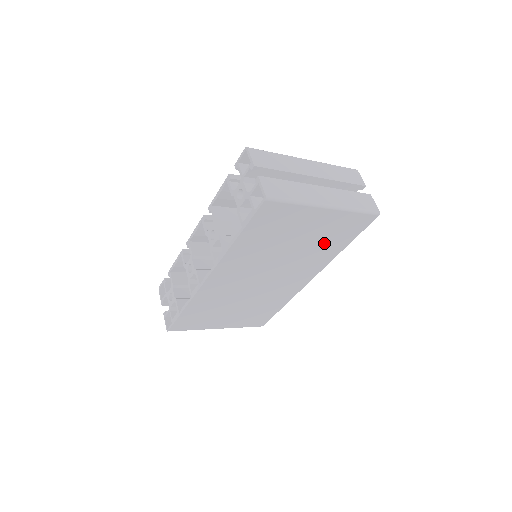
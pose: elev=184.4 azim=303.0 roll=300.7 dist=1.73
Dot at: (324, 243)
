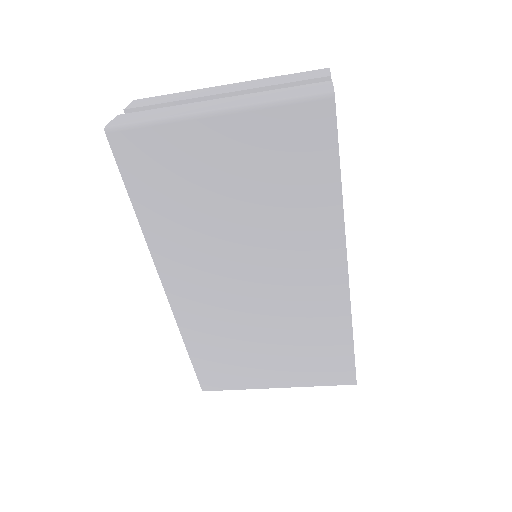
Dot at: (287, 187)
